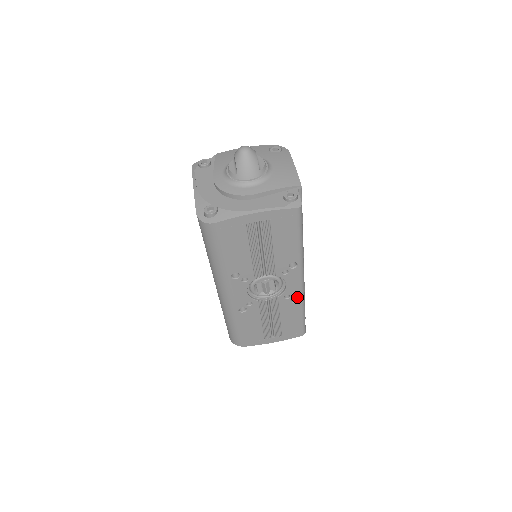
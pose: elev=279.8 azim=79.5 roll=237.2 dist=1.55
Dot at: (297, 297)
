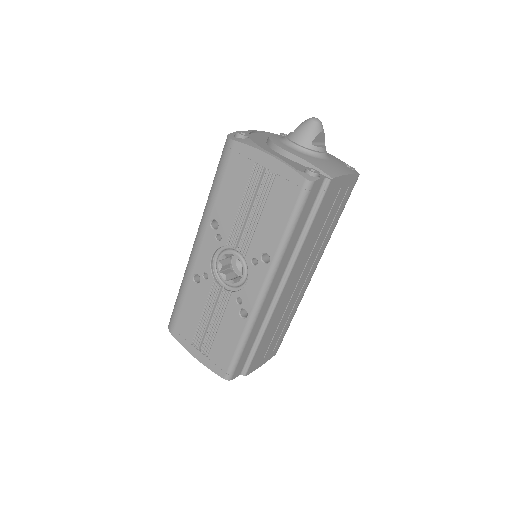
Dot at: (247, 311)
